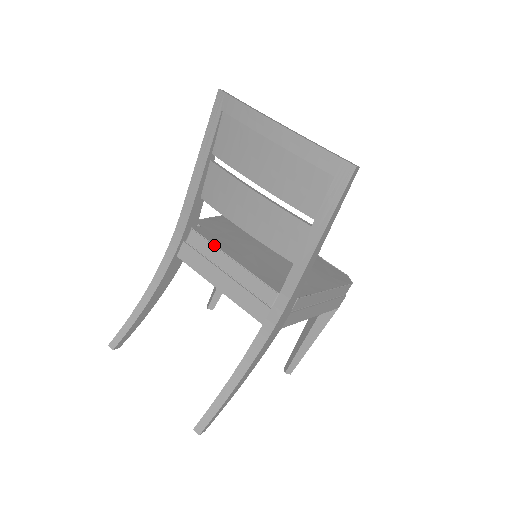
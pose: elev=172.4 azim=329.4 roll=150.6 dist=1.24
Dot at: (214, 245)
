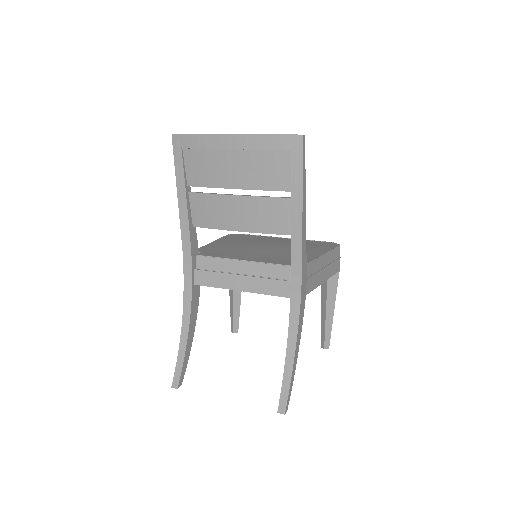
Dot at: (221, 258)
